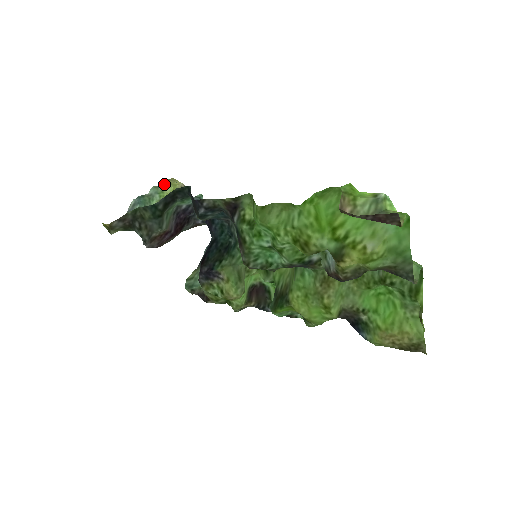
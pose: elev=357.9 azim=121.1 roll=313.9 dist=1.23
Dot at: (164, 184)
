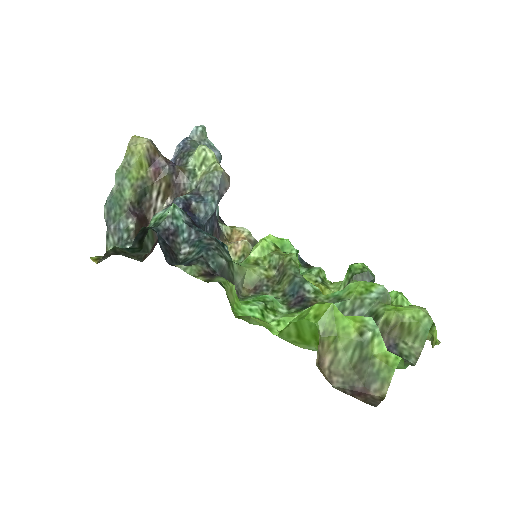
Dot at: (126, 157)
